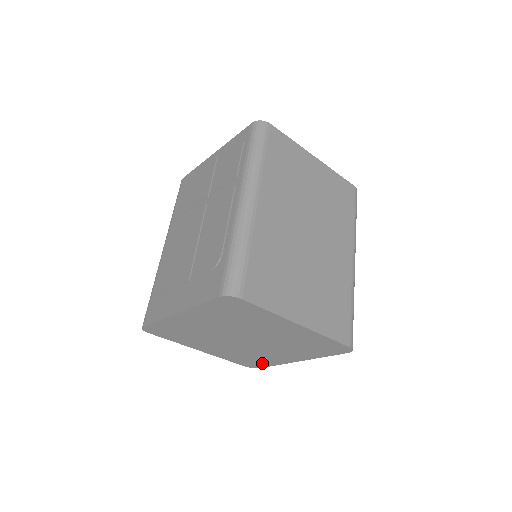
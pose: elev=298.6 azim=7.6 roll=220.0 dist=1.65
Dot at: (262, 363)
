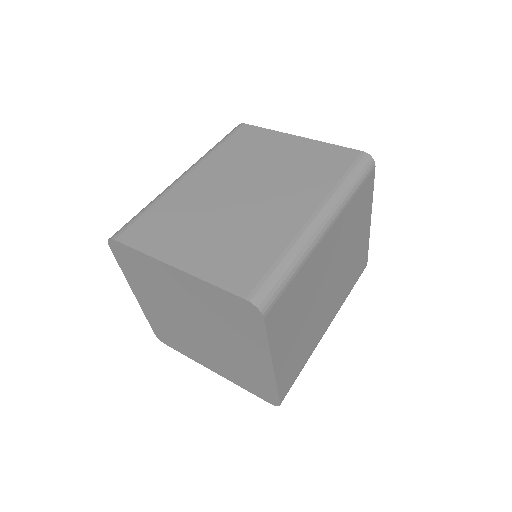
Dot at: (266, 387)
